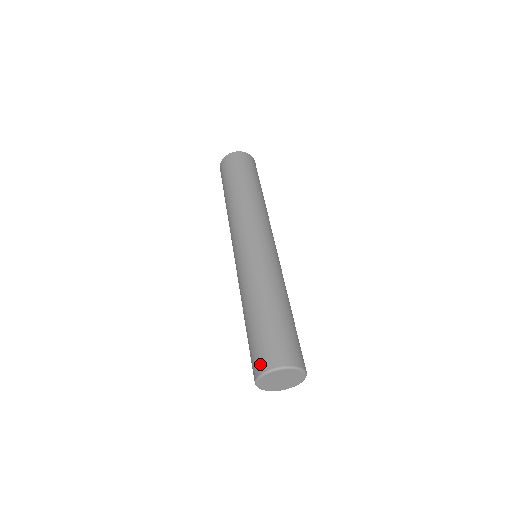
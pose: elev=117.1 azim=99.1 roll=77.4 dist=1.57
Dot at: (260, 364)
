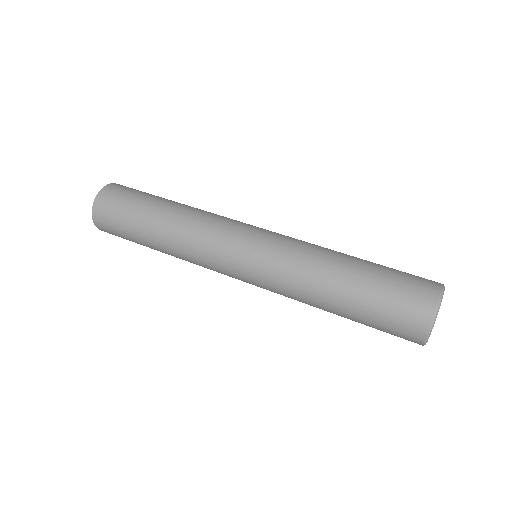
Dot at: (417, 324)
